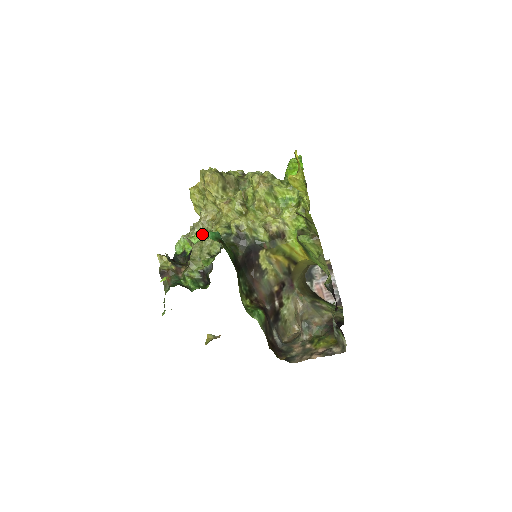
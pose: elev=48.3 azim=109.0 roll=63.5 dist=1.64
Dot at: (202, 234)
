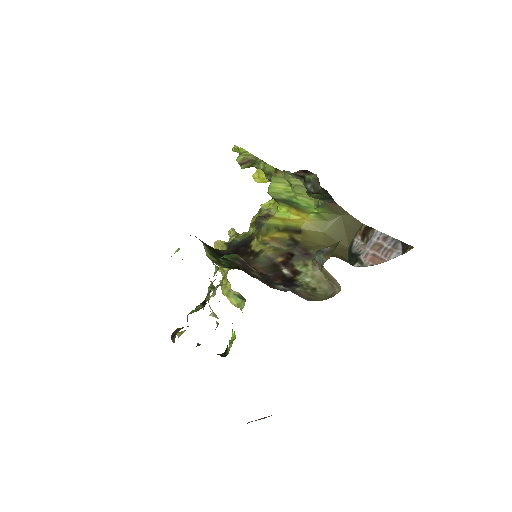
Dot at: (179, 249)
